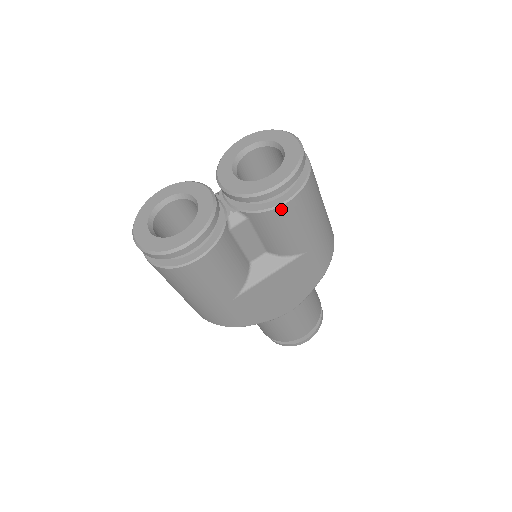
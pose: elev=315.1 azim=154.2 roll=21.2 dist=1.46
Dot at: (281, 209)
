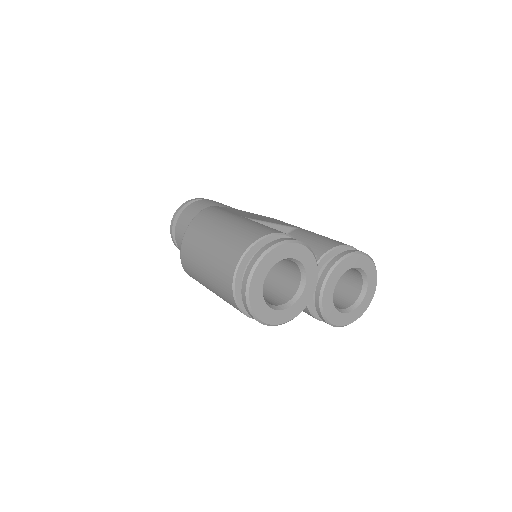
Dot at: occluded
